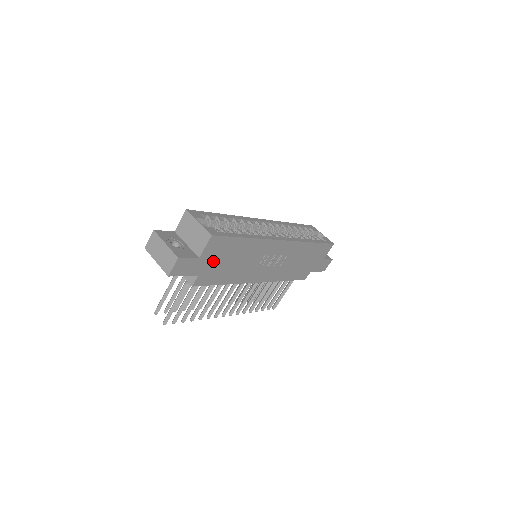
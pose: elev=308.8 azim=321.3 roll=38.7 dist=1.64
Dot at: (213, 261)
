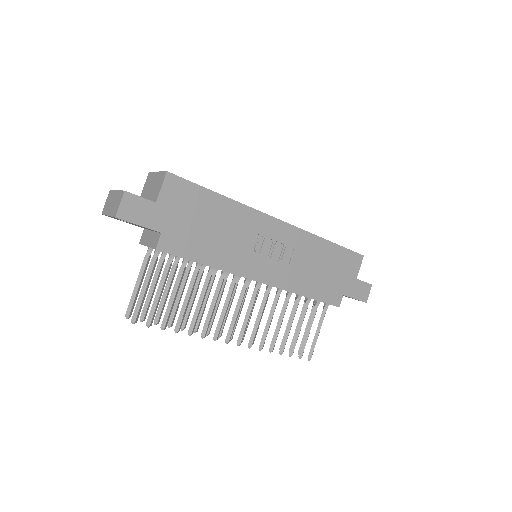
Dot at: (179, 216)
